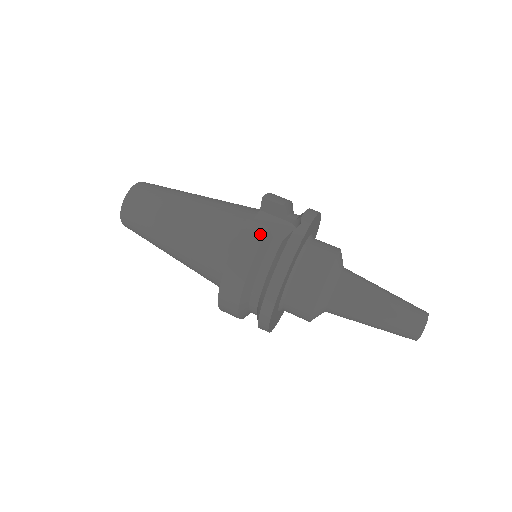
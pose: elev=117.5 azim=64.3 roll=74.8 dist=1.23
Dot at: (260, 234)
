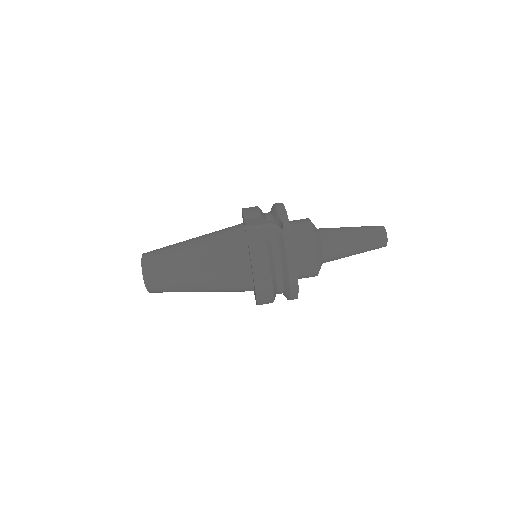
Dot at: (264, 247)
